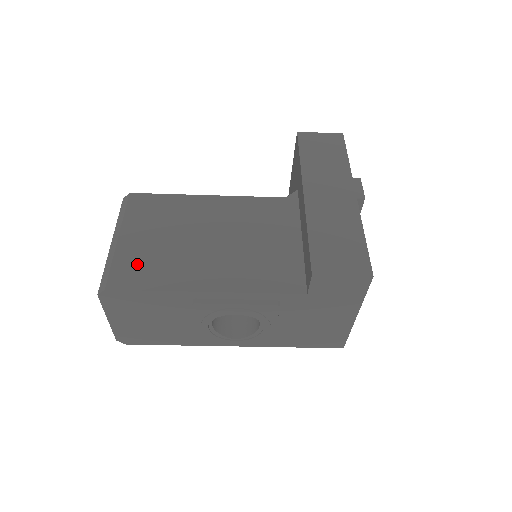
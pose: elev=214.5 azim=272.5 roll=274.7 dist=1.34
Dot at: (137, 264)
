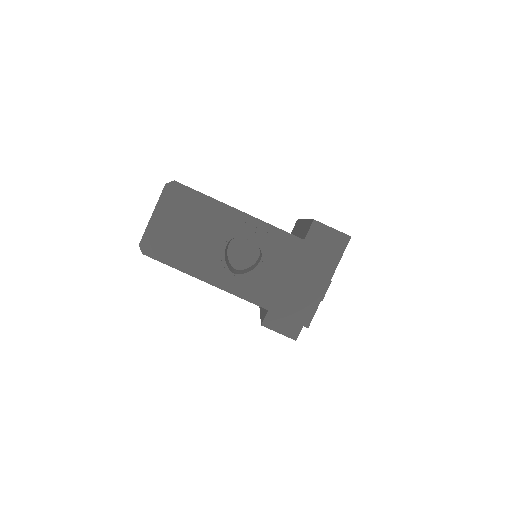
Dot at: occluded
